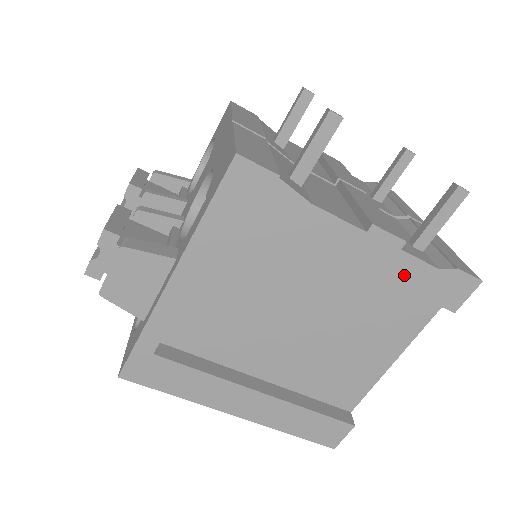
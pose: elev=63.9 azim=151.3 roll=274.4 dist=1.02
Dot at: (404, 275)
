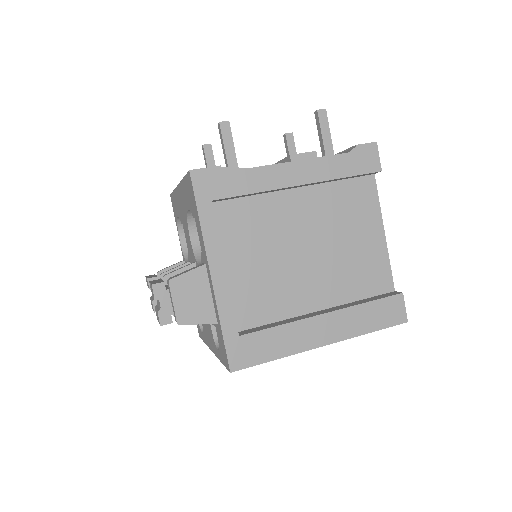
Dot at: (333, 170)
